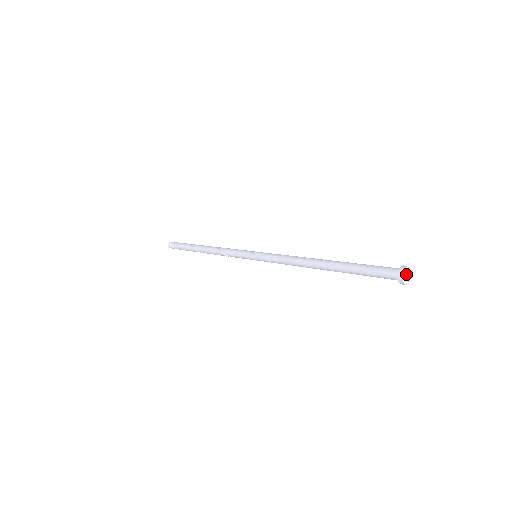
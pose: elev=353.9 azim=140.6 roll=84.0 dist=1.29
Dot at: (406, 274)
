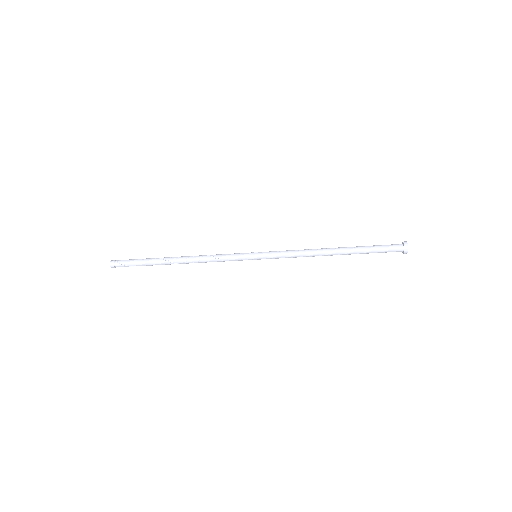
Dot at: (407, 245)
